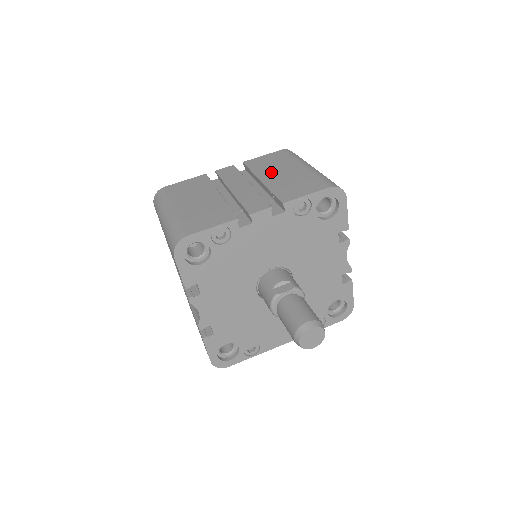
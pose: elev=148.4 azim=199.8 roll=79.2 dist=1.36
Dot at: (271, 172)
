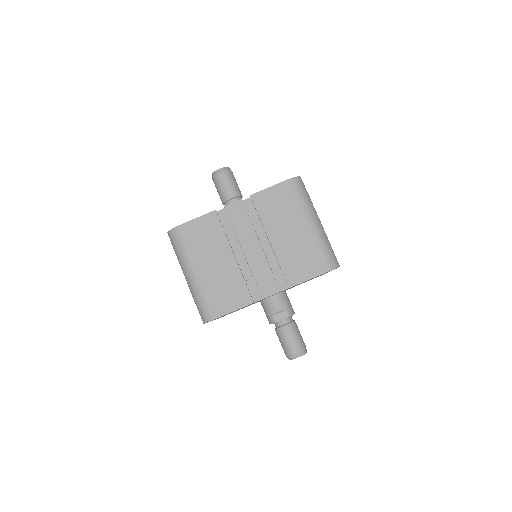
Dot at: (279, 228)
